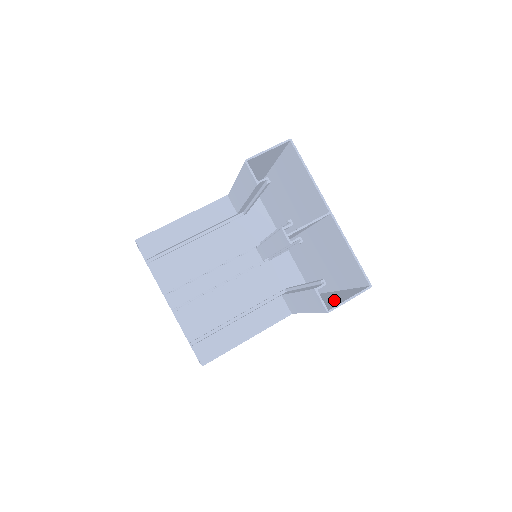
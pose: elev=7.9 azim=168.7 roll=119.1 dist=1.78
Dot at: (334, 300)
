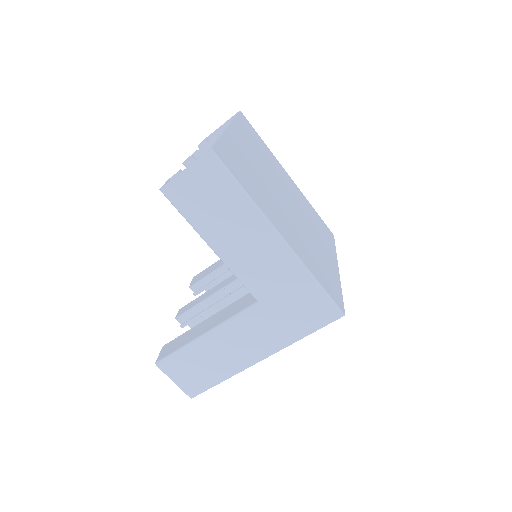
Dot at: (212, 206)
